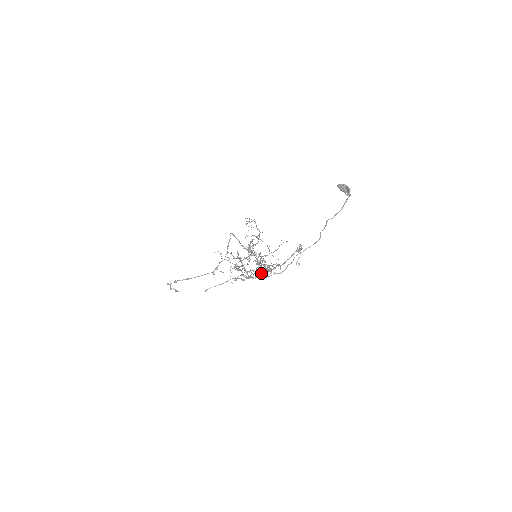
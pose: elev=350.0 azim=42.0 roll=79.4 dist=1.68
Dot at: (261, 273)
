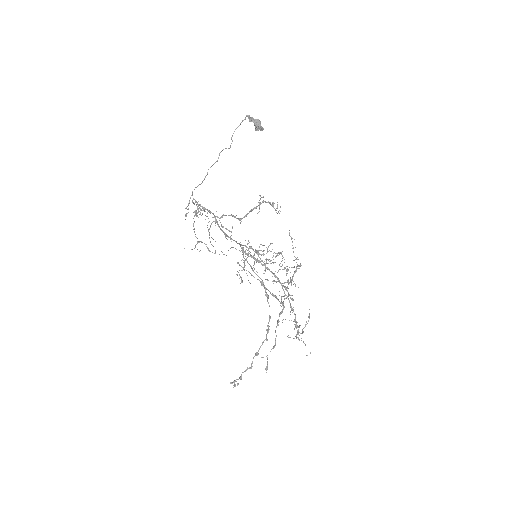
Dot at: (195, 214)
